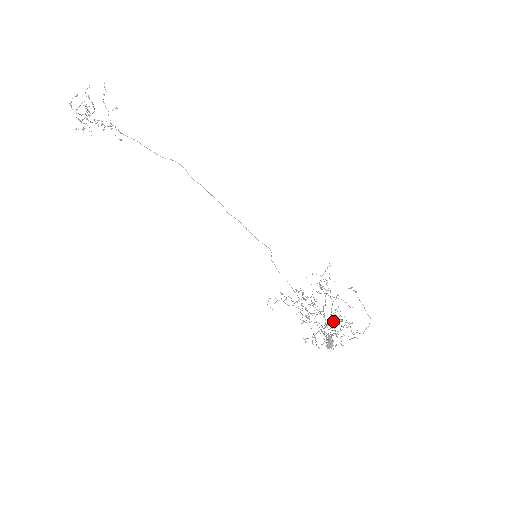
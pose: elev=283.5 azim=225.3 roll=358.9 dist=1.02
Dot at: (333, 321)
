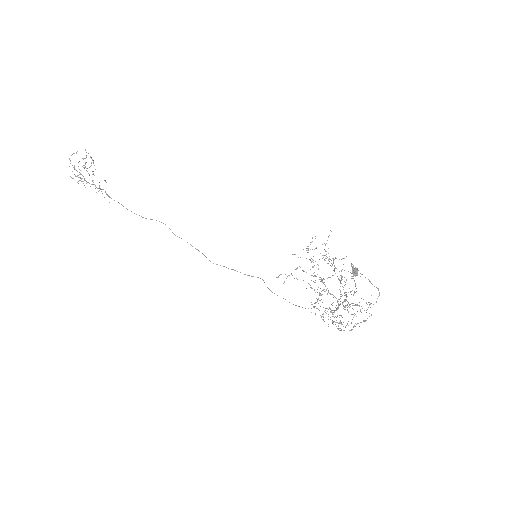
Dot at: occluded
